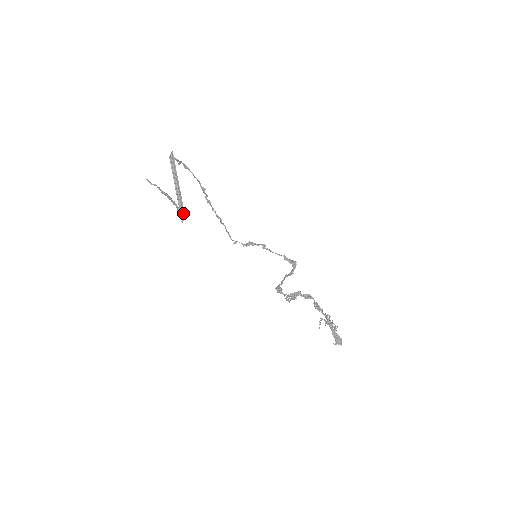
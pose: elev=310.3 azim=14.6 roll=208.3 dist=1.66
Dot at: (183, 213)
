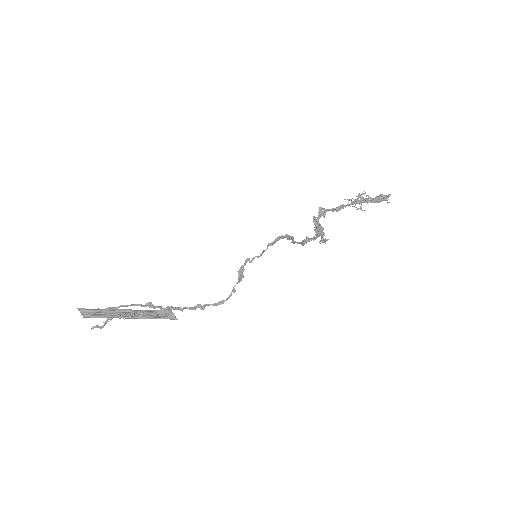
Dot at: (164, 312)
